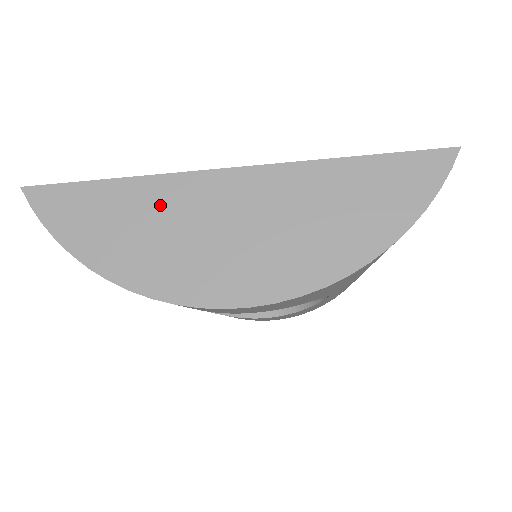
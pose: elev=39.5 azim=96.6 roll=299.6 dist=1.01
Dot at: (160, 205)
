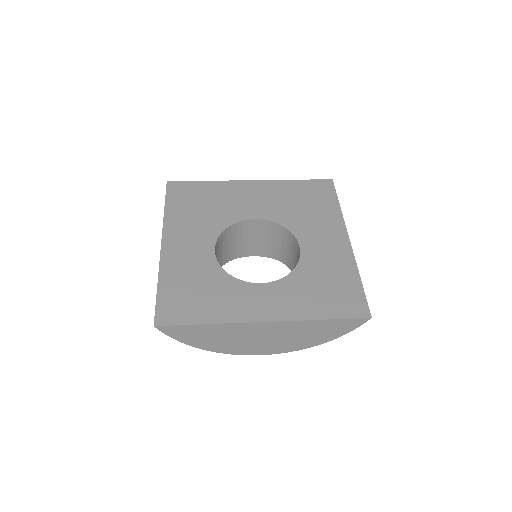
Dot at: (229, 332)
